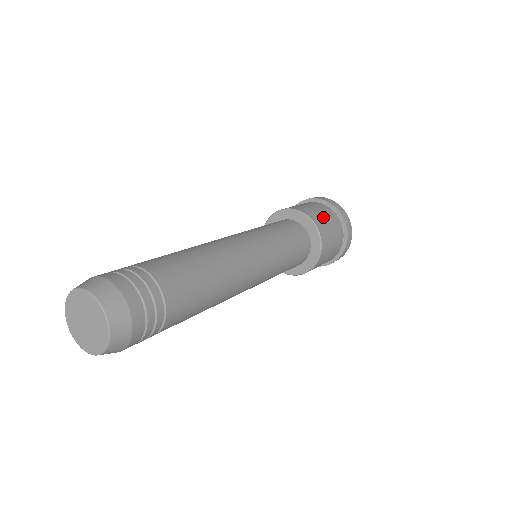
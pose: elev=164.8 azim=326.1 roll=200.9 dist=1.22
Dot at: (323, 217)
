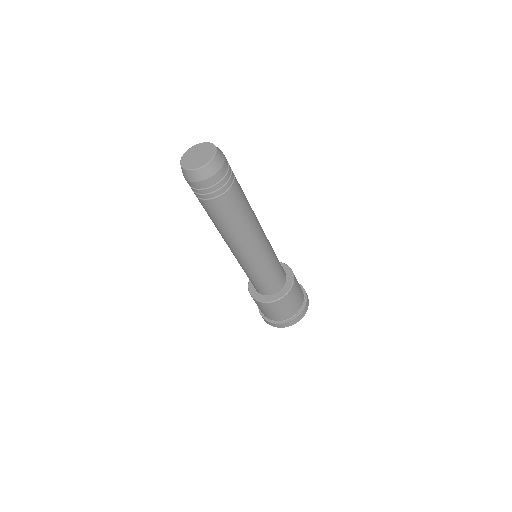
Dot at: occluded
